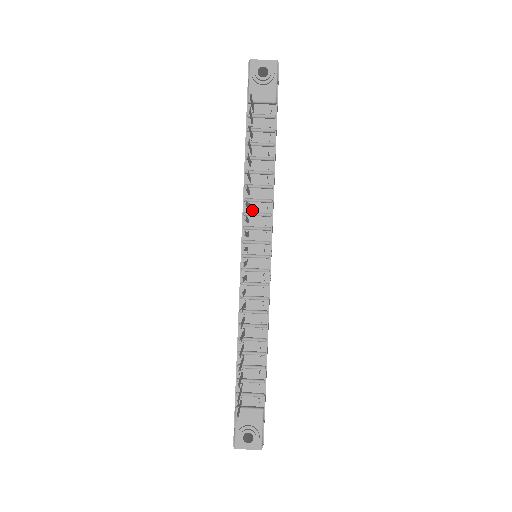
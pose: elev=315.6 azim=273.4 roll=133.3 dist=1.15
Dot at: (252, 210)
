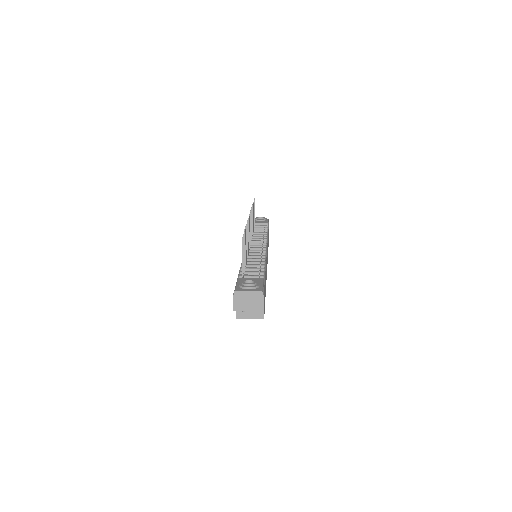
Dot at: (254, 239)
